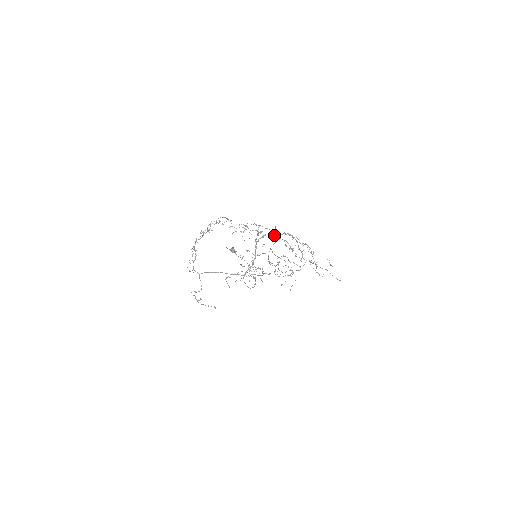
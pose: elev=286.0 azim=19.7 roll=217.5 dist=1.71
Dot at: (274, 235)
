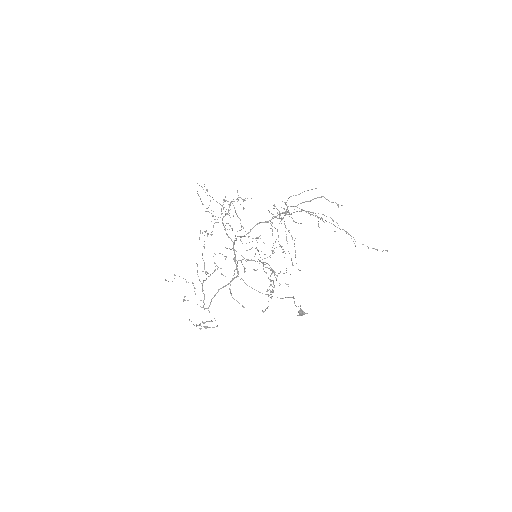
Dot at: occluded
